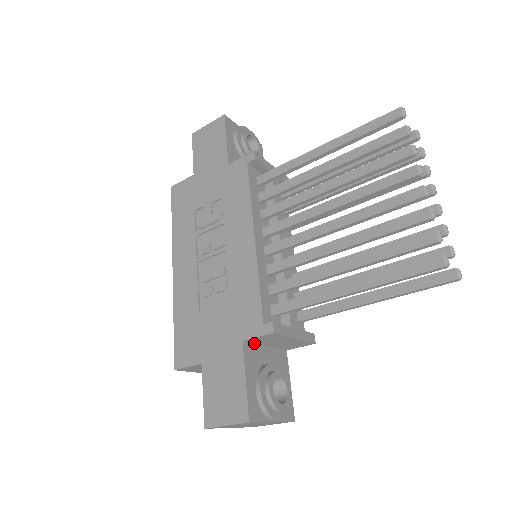
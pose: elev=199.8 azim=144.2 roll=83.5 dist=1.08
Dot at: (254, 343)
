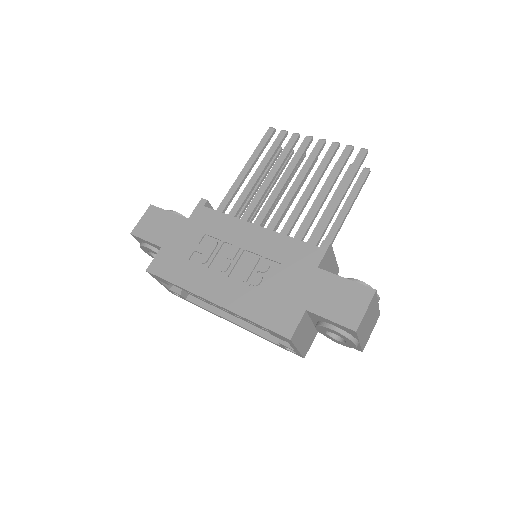
Dot at: occluded
